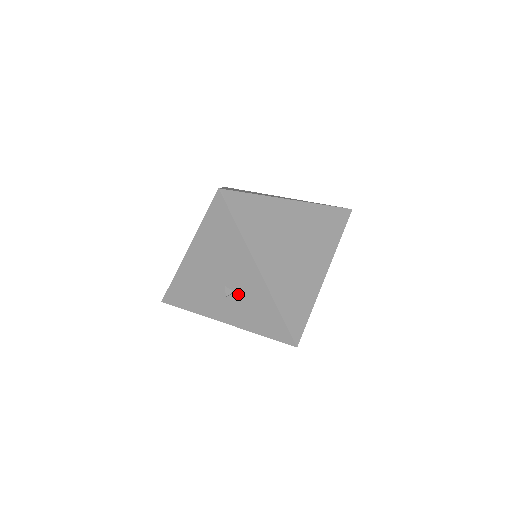
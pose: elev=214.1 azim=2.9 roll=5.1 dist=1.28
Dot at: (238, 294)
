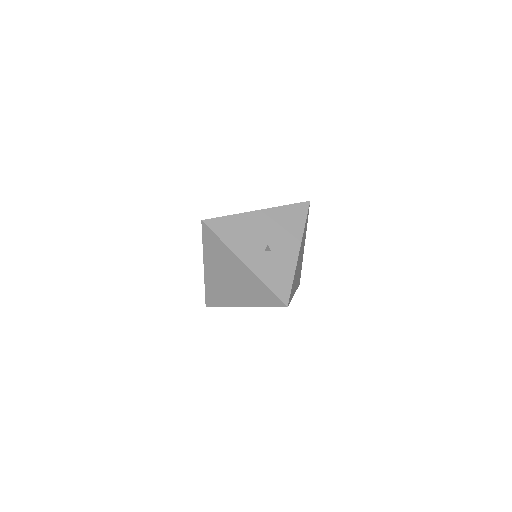
Dot at: (273, 254)
